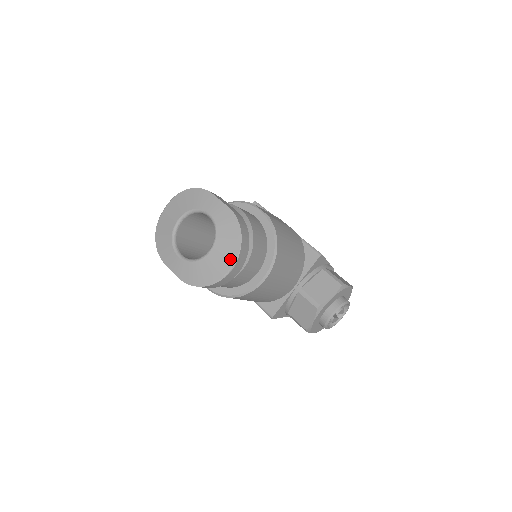
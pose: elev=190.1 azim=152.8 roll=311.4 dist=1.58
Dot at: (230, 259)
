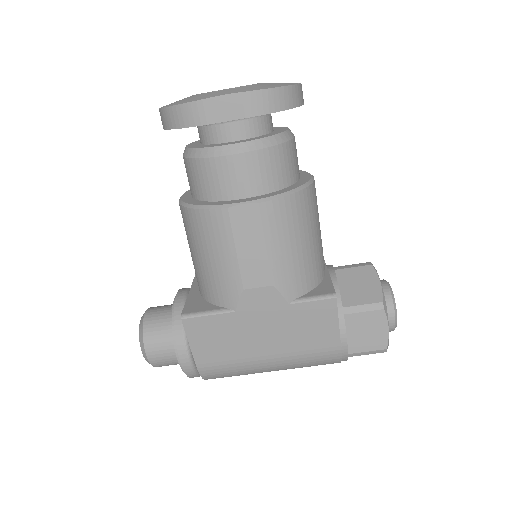
Dot at: occluded
